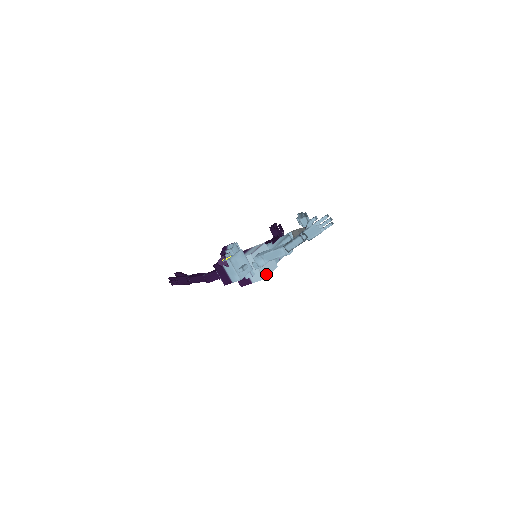
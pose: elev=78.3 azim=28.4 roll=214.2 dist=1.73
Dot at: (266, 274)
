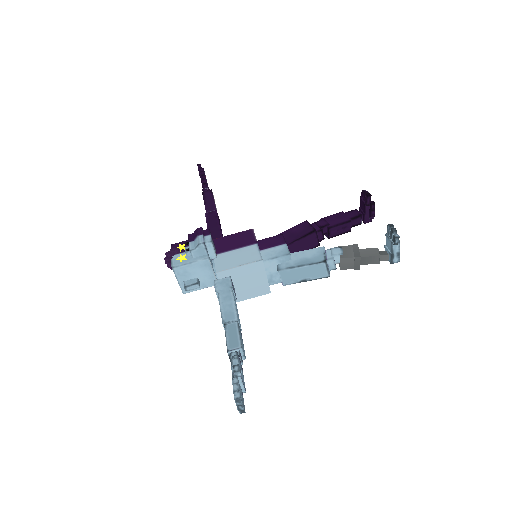
Dot at: occluded
